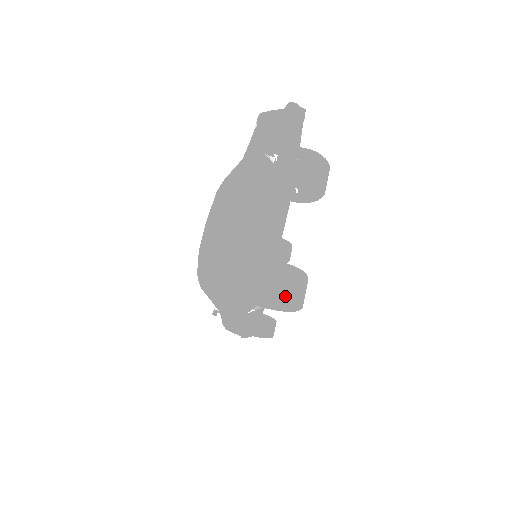
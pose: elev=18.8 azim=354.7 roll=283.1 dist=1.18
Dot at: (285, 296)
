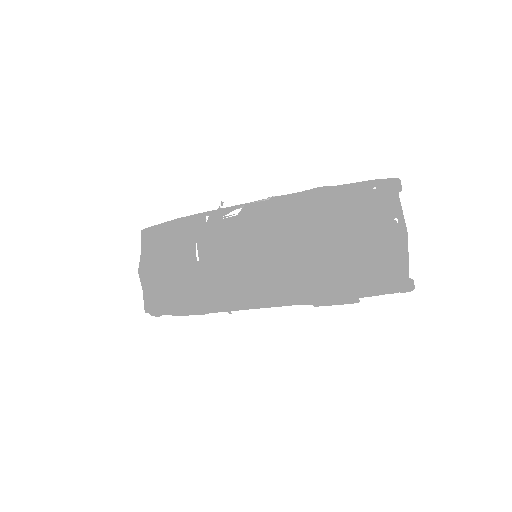
Dot at: occluded
